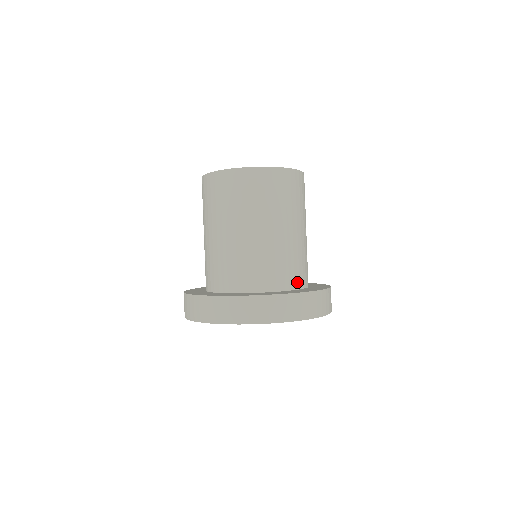
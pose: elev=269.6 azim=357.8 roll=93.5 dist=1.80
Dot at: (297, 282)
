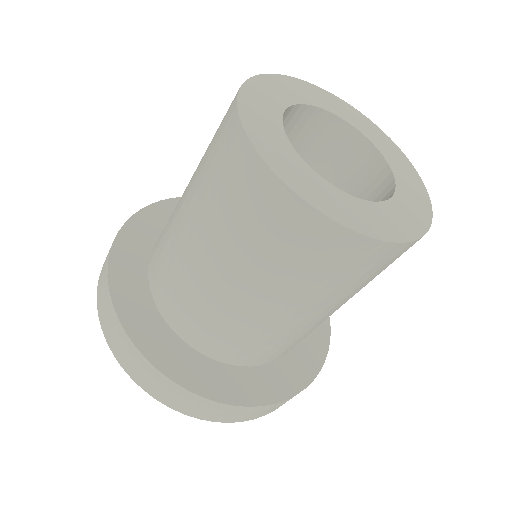
Dot at: occluded
